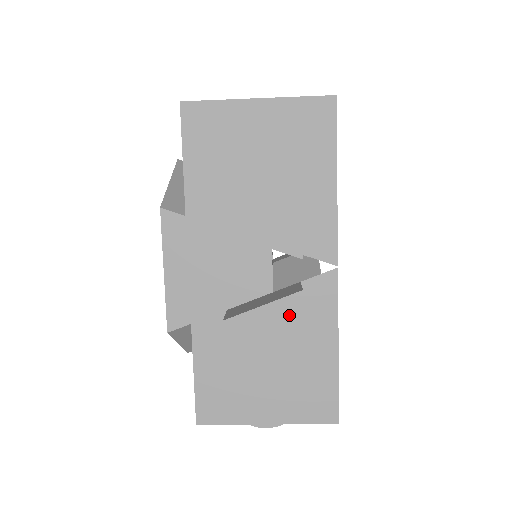
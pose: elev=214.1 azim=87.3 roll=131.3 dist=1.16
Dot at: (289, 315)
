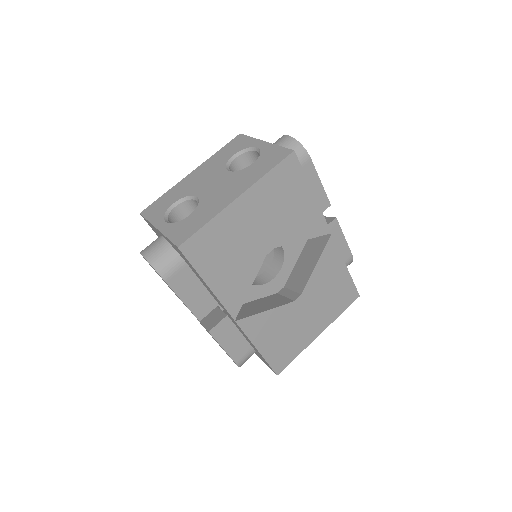
Dot at: occluded
